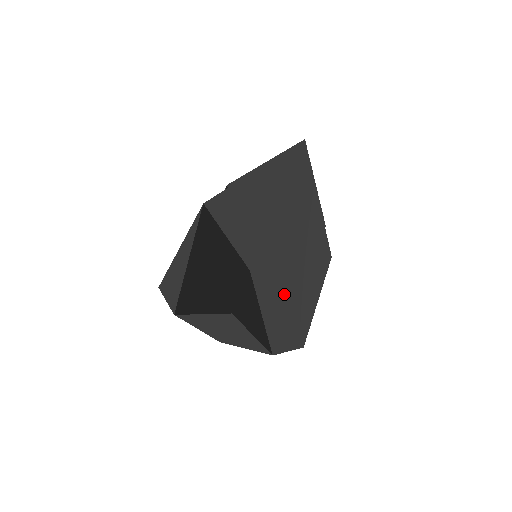
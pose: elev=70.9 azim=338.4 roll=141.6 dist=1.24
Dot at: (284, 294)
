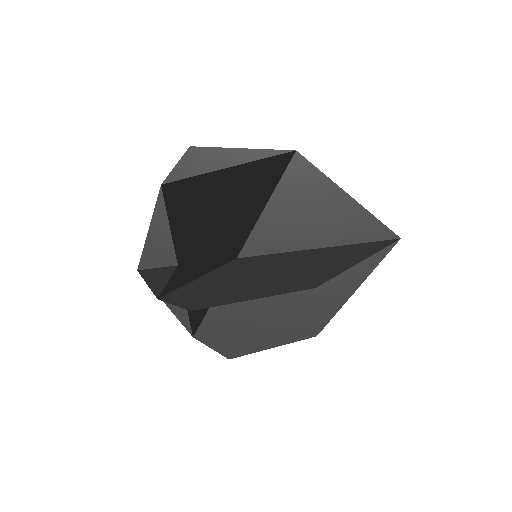
Dot at: (237, 280)
